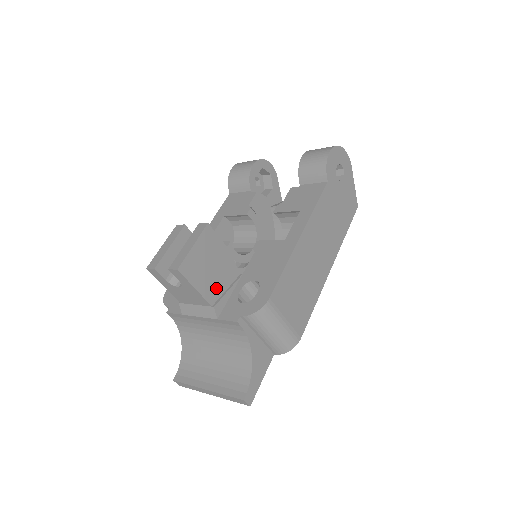
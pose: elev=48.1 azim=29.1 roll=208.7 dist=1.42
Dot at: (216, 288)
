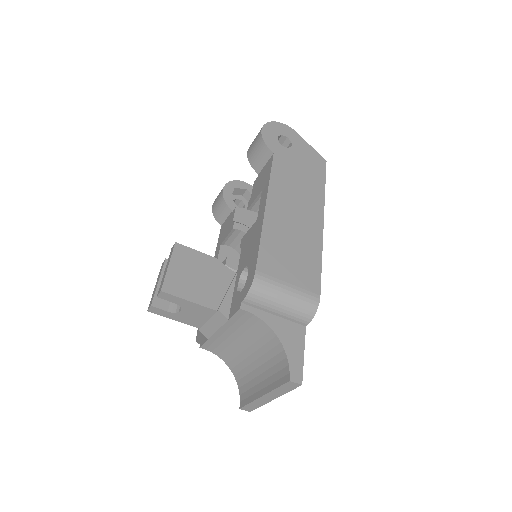
Dot at: (214, 293)
